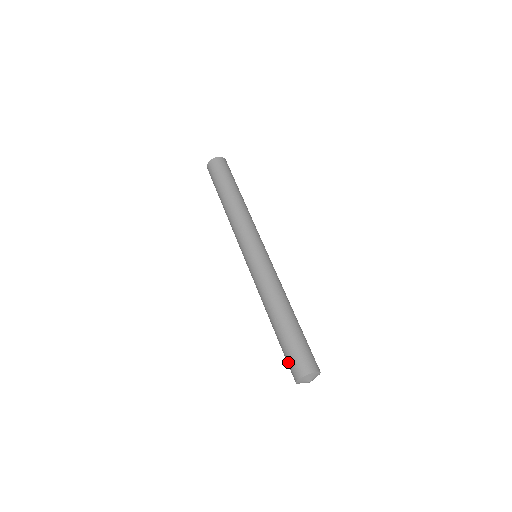
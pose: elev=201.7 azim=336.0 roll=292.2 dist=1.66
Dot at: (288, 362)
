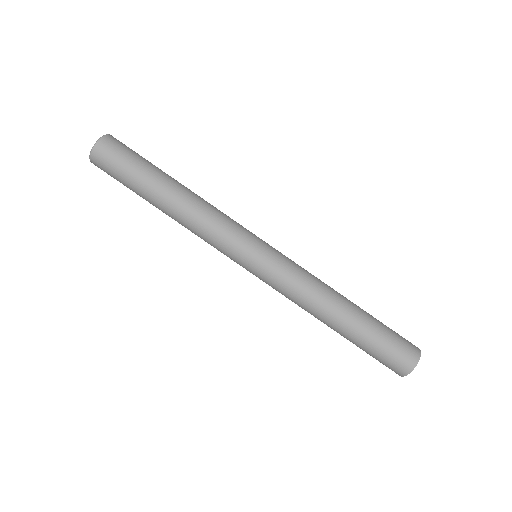
Dot at: (381, 362)
